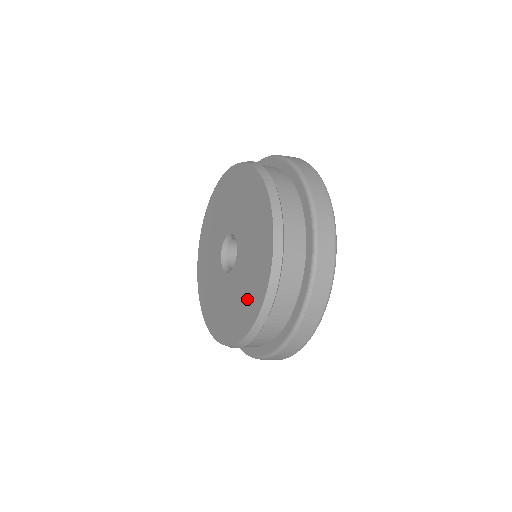
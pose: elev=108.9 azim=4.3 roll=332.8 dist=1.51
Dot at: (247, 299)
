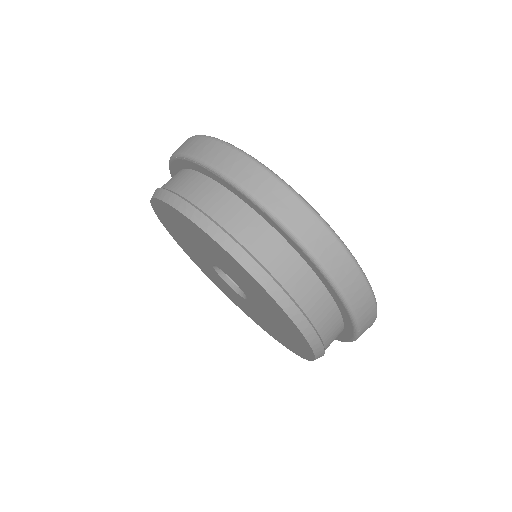
Dot at: (289, 337)
